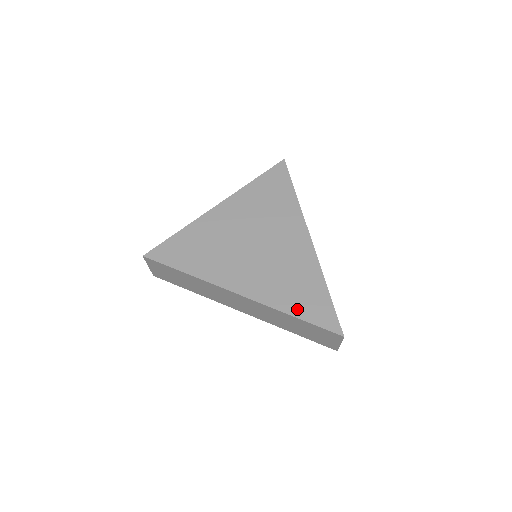
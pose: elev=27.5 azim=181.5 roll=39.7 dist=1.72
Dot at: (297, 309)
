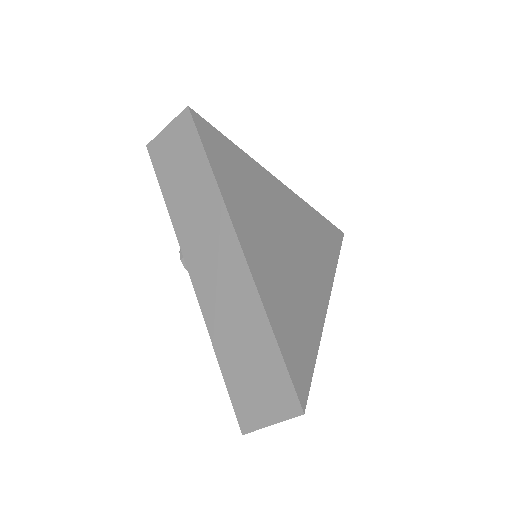
Dot at: (280, 328)
